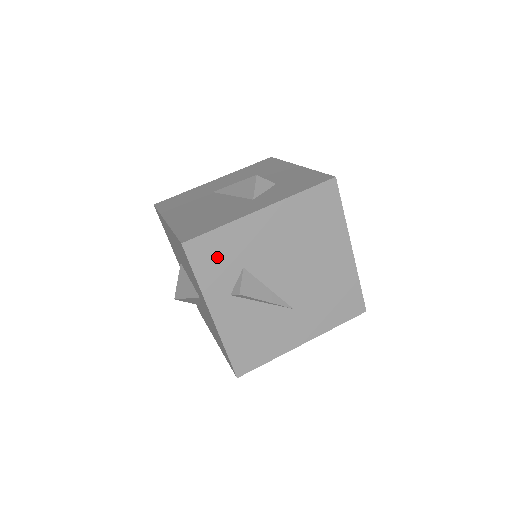
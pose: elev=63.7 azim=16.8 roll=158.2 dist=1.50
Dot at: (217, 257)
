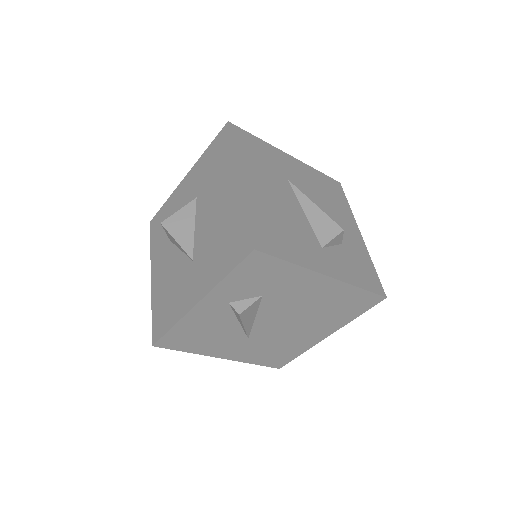
Dot at: (259, 277)
